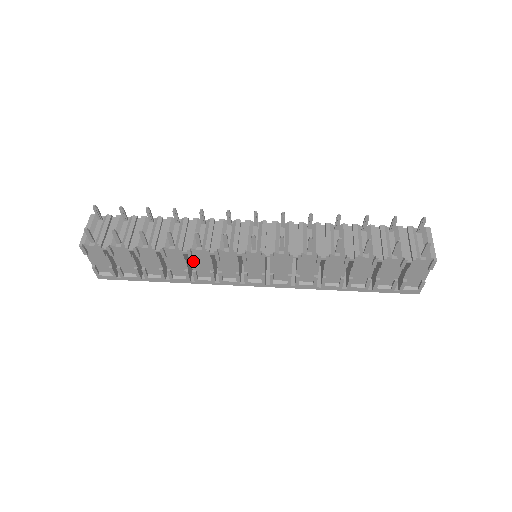
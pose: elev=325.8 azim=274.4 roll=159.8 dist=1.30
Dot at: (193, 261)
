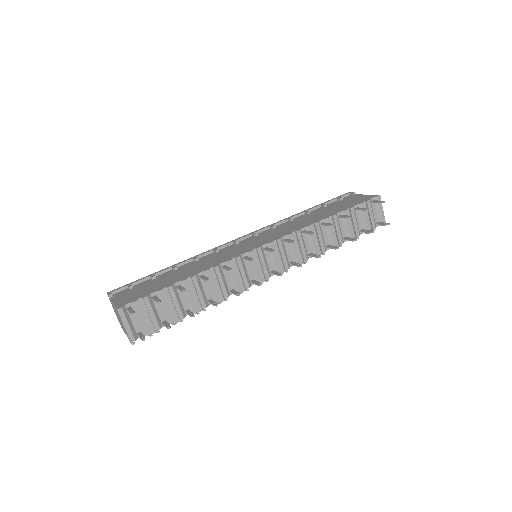
Dot at: occluded
